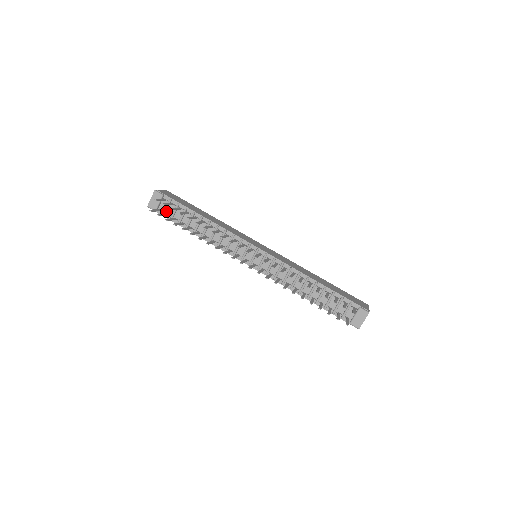
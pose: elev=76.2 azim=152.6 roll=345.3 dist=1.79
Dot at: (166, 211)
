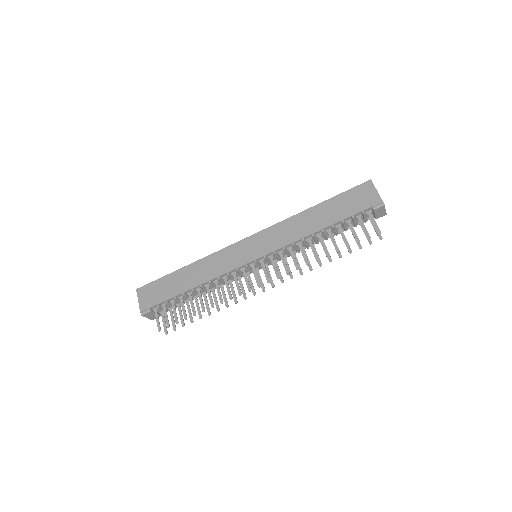
Dot at: occluded
